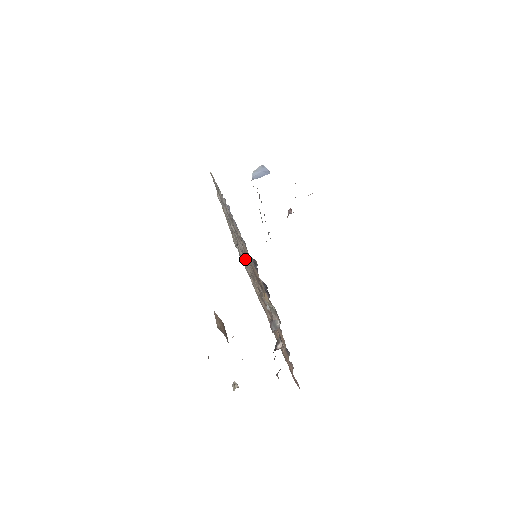
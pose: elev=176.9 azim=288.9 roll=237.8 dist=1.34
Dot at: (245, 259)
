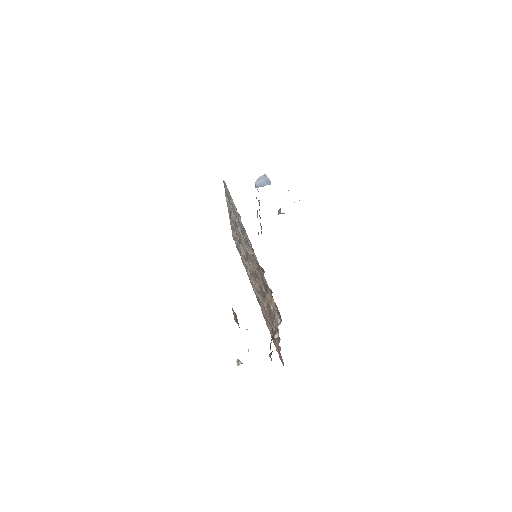
Dot at: (248, 259)
